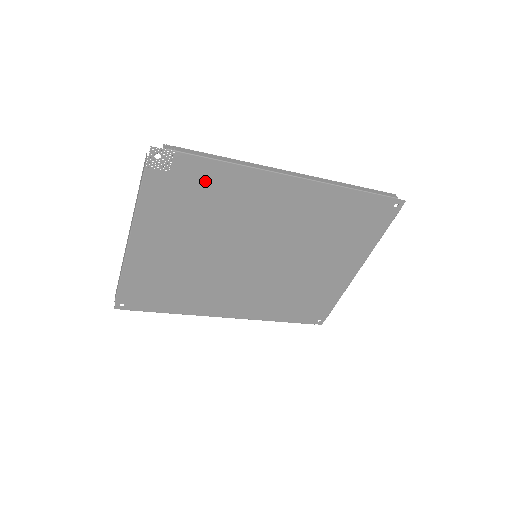
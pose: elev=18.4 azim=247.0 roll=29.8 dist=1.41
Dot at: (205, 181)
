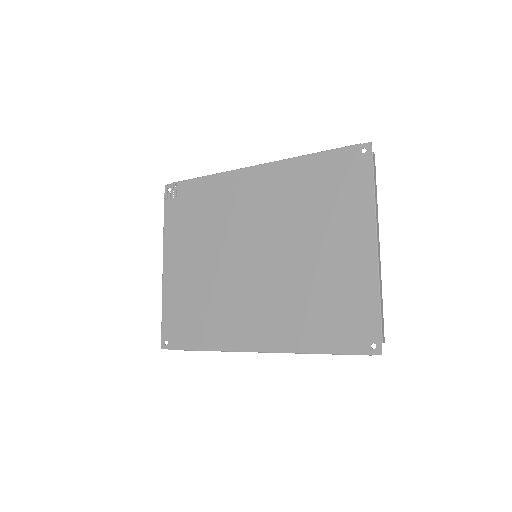
Dot at: (198, 196)
